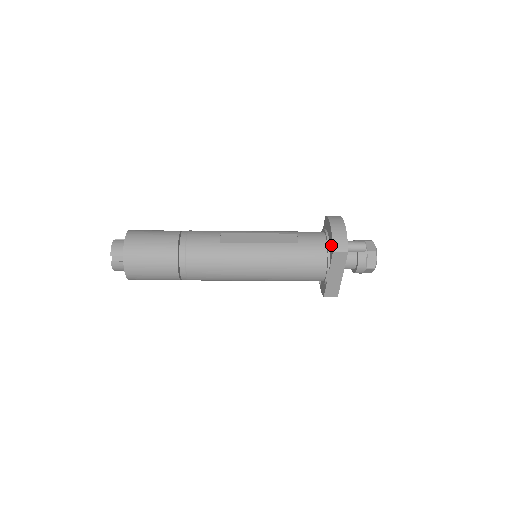
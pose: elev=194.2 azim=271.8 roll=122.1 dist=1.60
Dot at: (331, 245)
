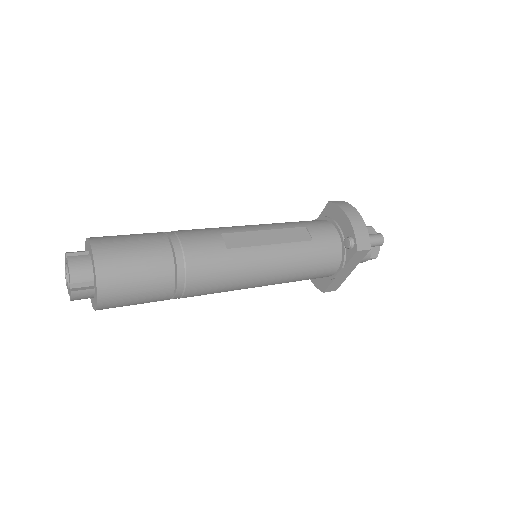
Dot at: (353, 242)
